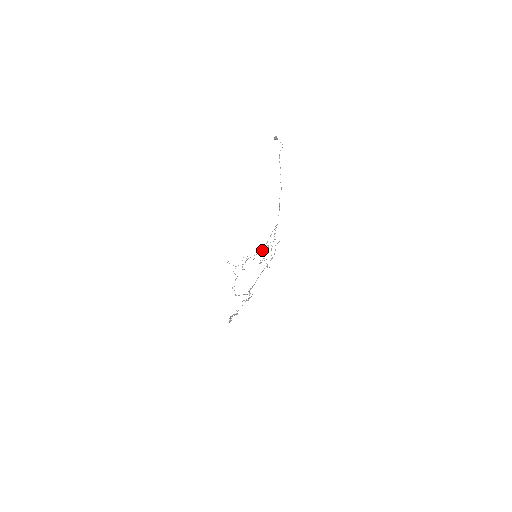
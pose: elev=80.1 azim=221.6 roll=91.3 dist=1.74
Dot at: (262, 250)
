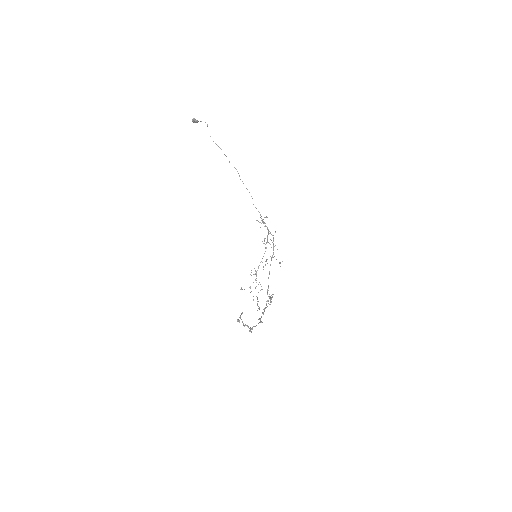
Dot at: occluded
